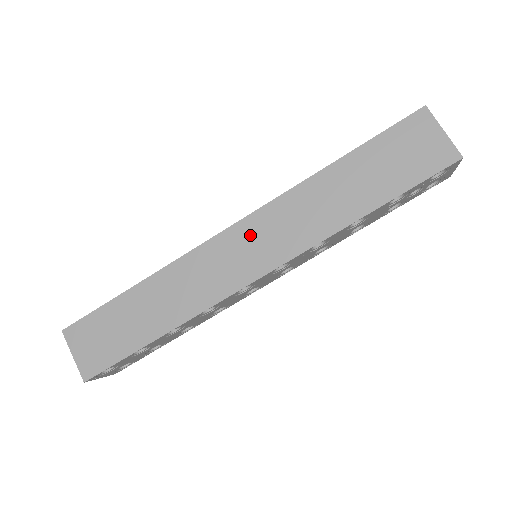
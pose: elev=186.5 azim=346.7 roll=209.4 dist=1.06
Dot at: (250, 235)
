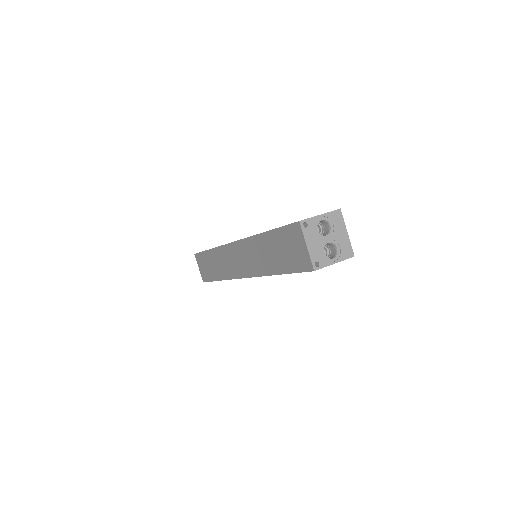
Dot at: (238, 252)
